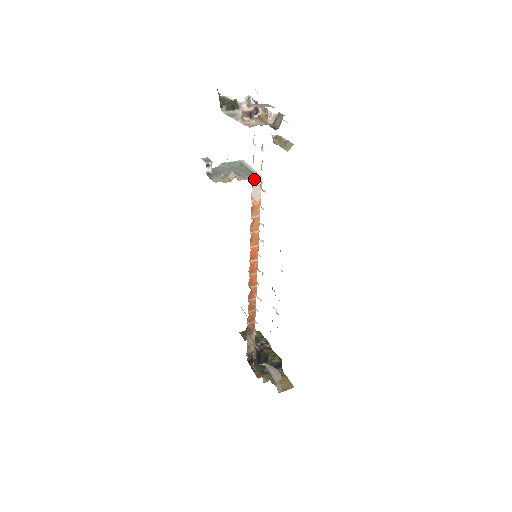
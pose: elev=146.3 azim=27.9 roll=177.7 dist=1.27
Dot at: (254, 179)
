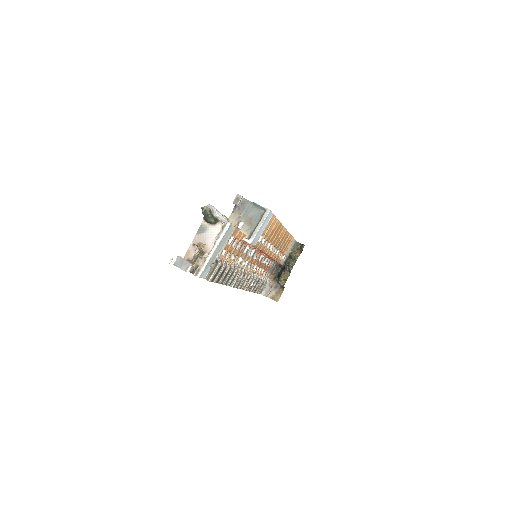
Dot at: (244, 240)
